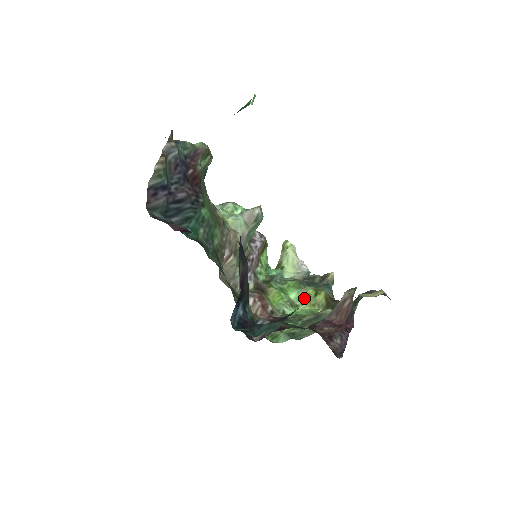
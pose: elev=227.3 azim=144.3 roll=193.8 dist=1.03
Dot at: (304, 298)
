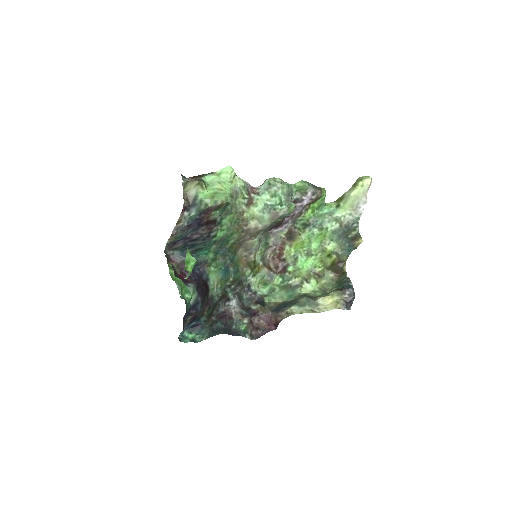
Dot at: (320, 252)
